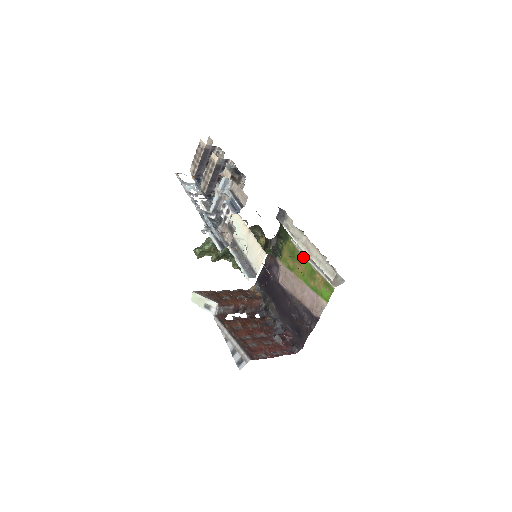
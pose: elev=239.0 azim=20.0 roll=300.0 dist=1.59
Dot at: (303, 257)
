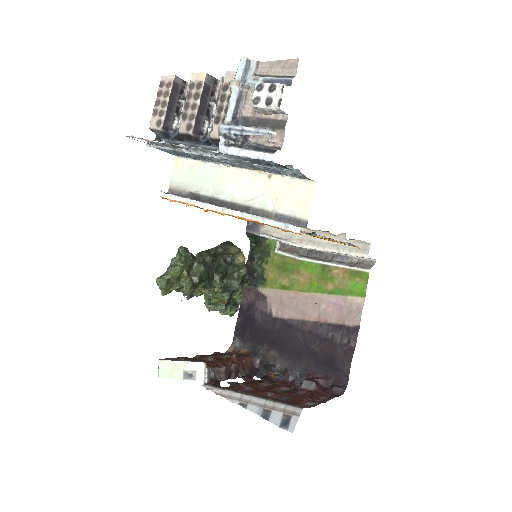
Dot at: (302, 262)
